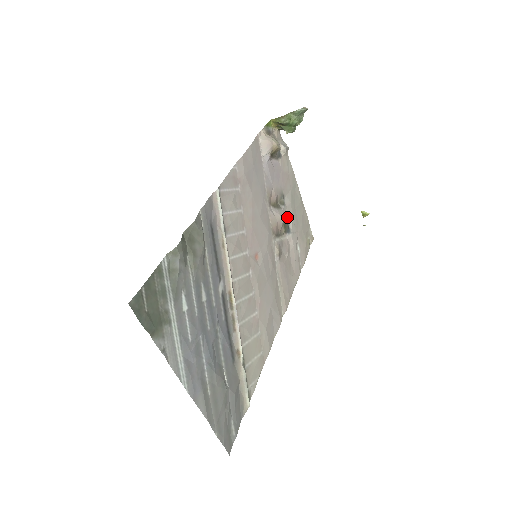
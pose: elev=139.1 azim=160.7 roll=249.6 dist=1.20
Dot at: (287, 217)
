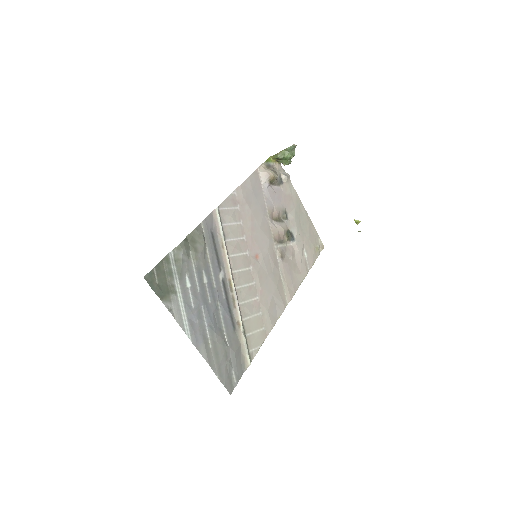
Dot at: (291, 229)
